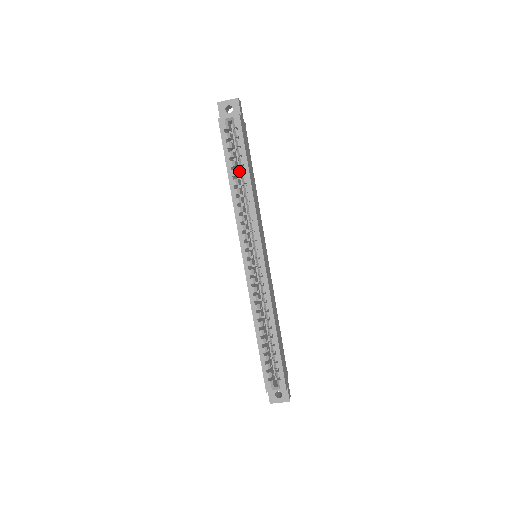
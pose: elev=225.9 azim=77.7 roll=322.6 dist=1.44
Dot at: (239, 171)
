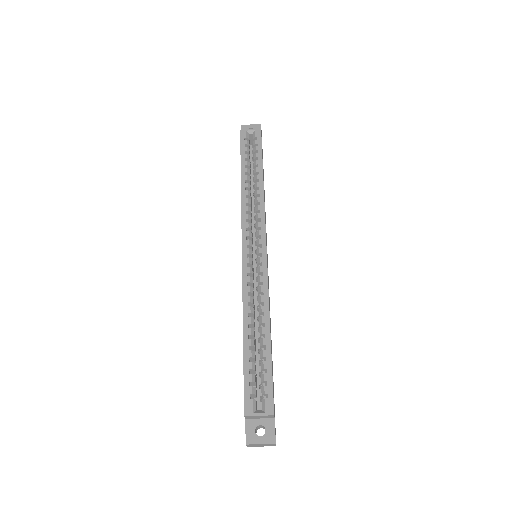
Dot at: (251, 181)
